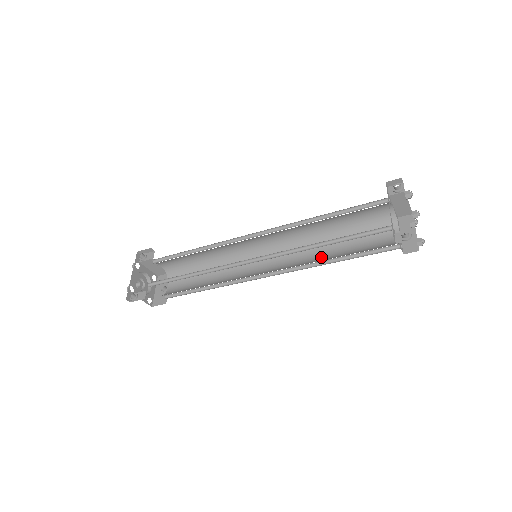
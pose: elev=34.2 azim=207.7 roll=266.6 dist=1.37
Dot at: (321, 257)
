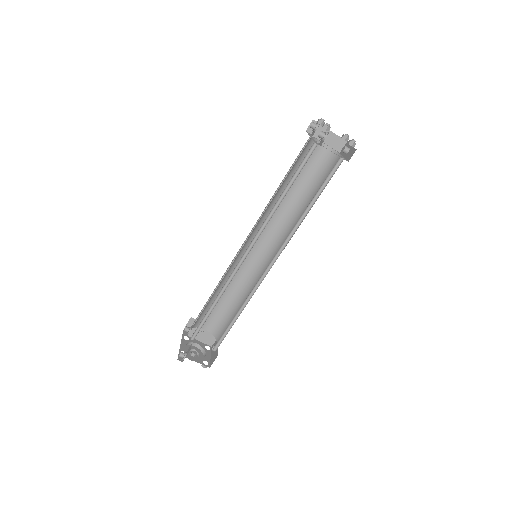
Dot at: (301, 219)
